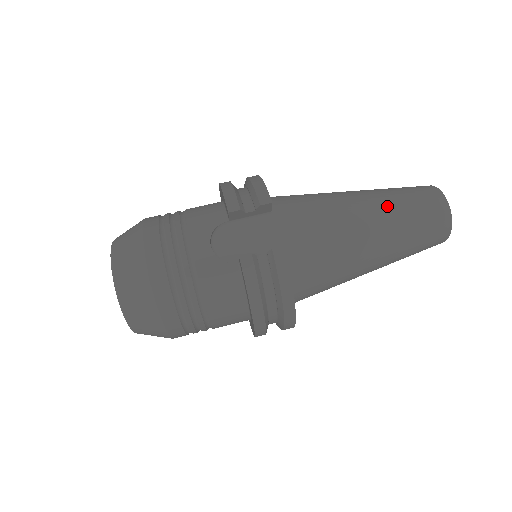
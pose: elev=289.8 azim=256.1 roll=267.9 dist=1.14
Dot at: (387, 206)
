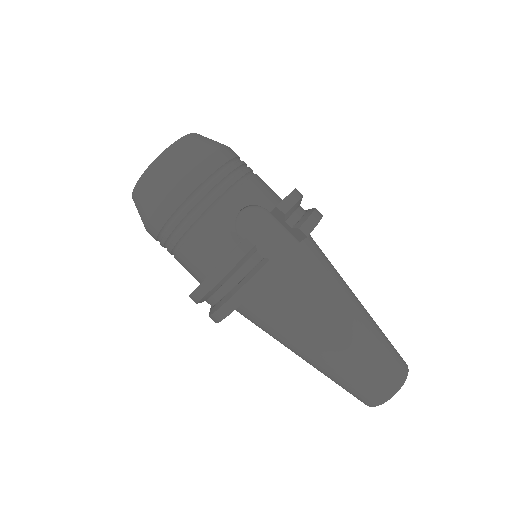
Dot at: (366, 336)
